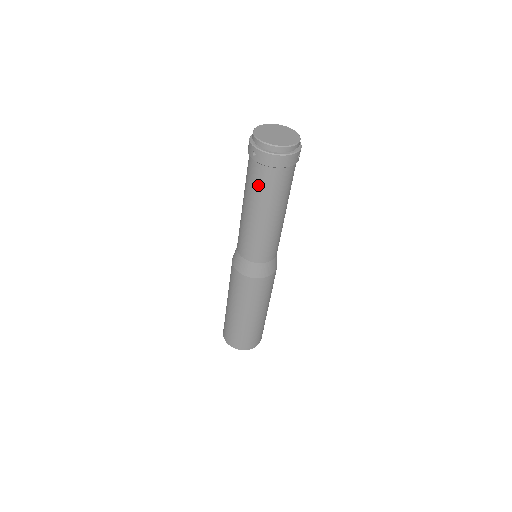
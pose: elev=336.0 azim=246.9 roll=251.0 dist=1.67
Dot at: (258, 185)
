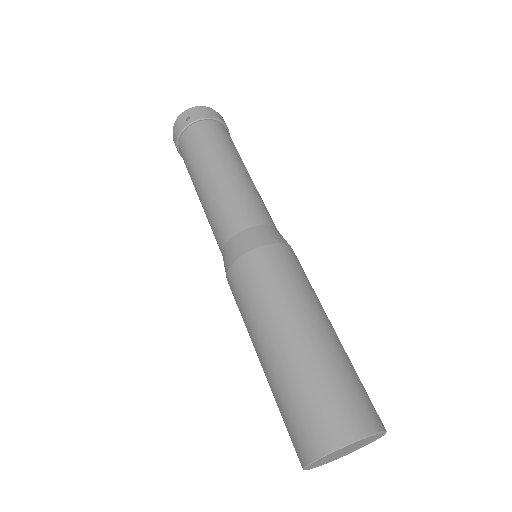
Dot at: (209, 139)
